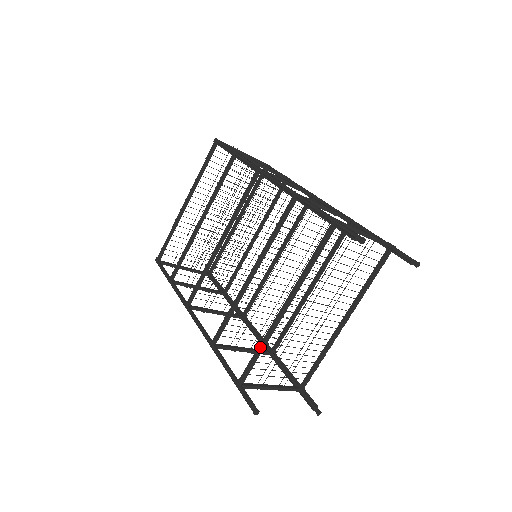
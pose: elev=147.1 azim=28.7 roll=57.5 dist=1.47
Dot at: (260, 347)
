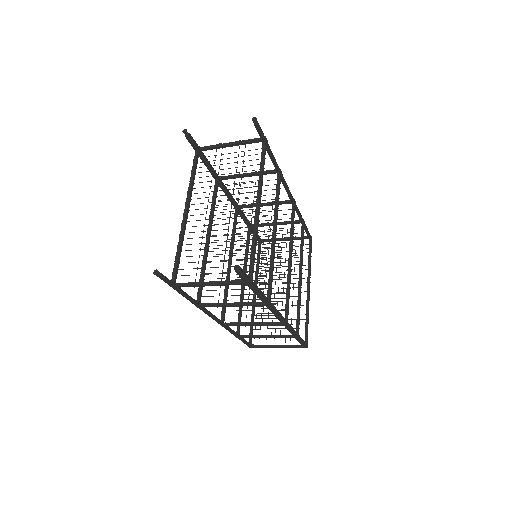
Dot at: (178, 247)
